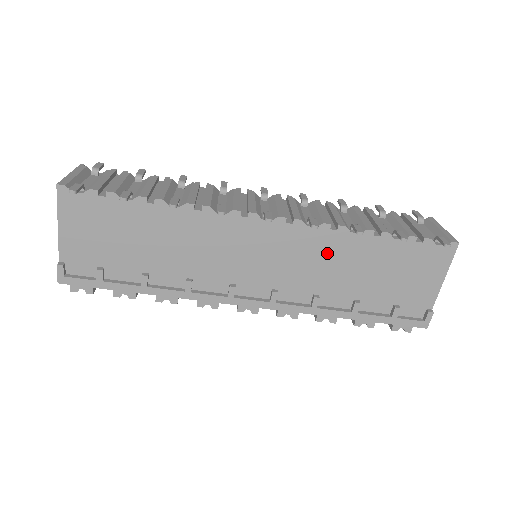
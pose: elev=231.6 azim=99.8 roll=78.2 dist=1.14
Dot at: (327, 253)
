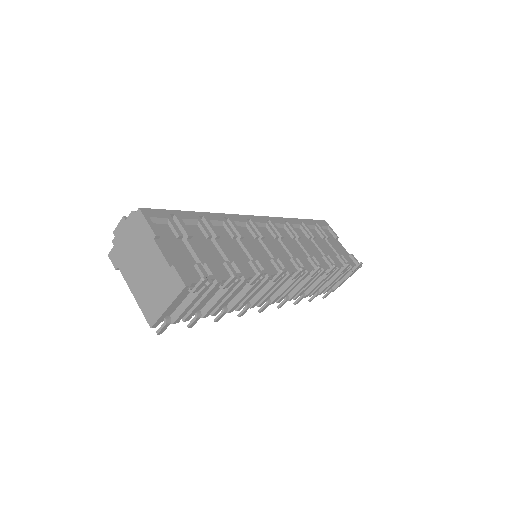
Dot at: occluded
